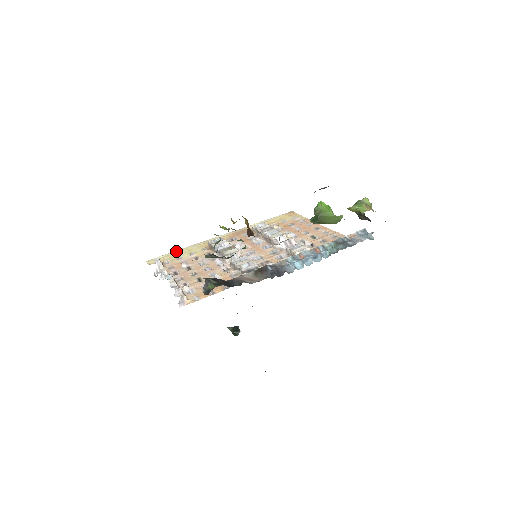
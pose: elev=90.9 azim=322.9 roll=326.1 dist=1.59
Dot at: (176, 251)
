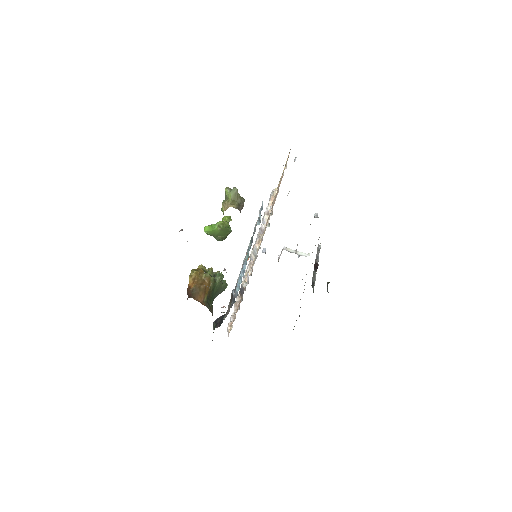
Dot at: occluded
